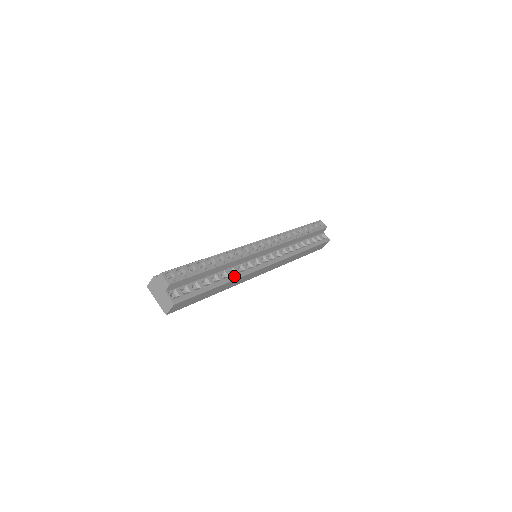
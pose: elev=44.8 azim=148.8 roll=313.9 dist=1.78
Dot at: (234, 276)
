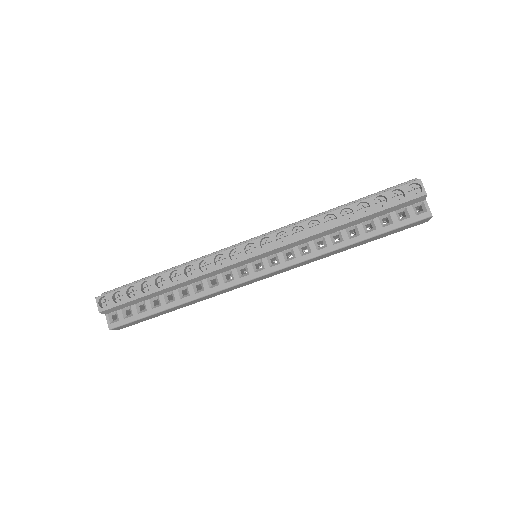
Dot at: (197, 294)
